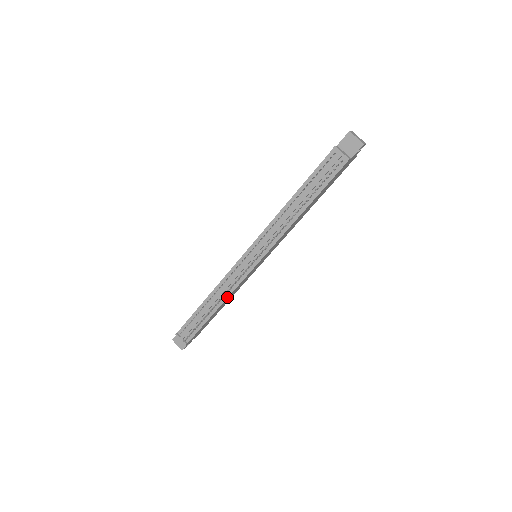
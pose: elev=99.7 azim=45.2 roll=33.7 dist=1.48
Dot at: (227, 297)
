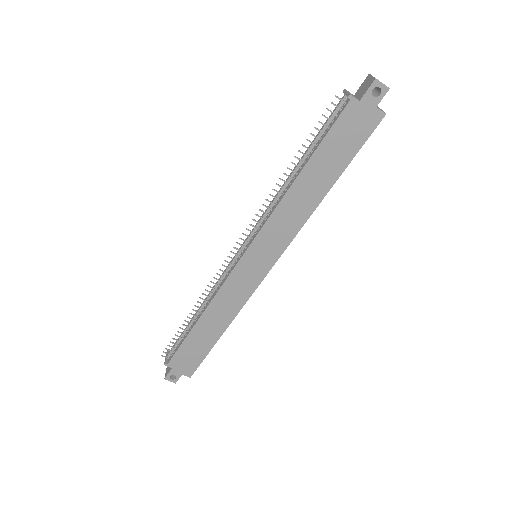
Dot at: (210, 301)
